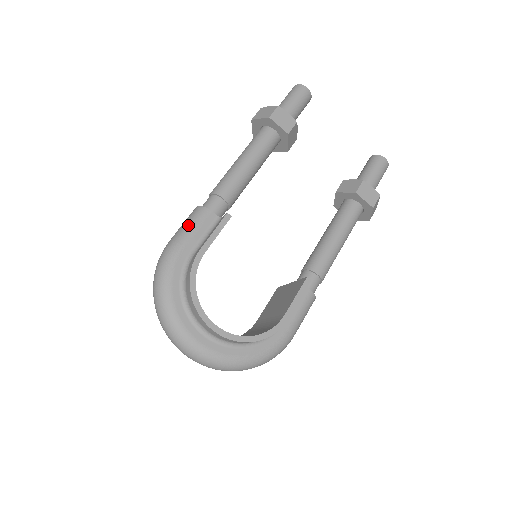
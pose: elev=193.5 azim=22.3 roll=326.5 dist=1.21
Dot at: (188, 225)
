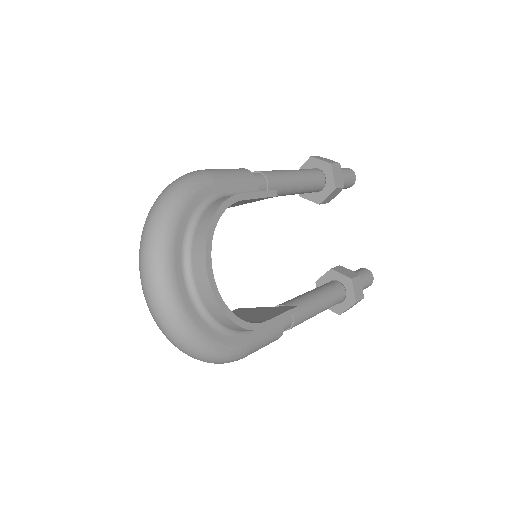
Dot at: (232, 171)
